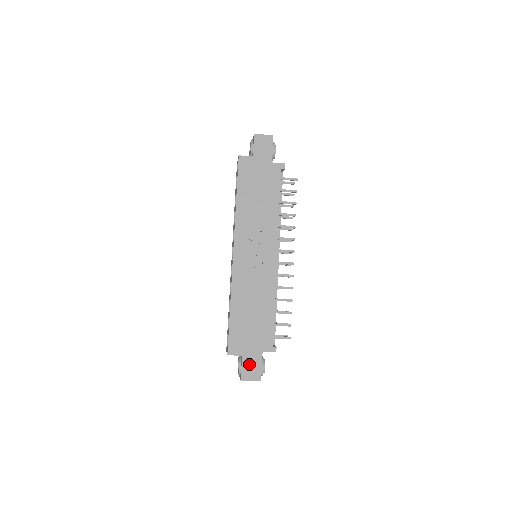
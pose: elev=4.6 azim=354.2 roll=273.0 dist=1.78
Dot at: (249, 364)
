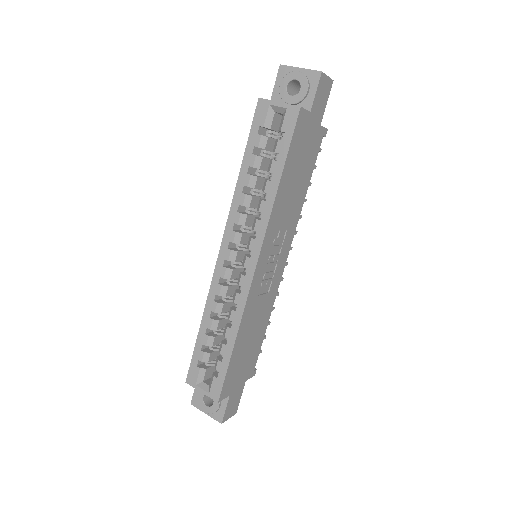
Dot at: (233, 401)
